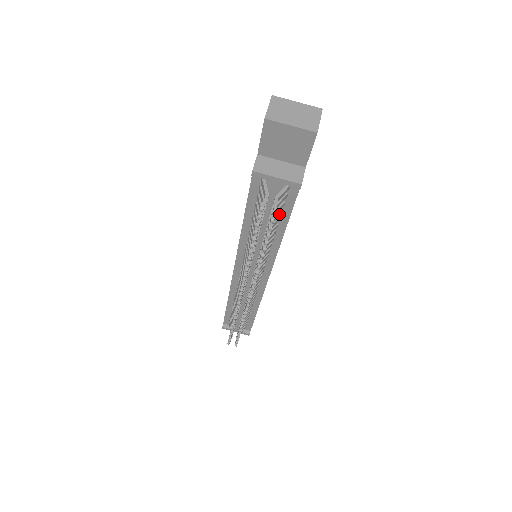
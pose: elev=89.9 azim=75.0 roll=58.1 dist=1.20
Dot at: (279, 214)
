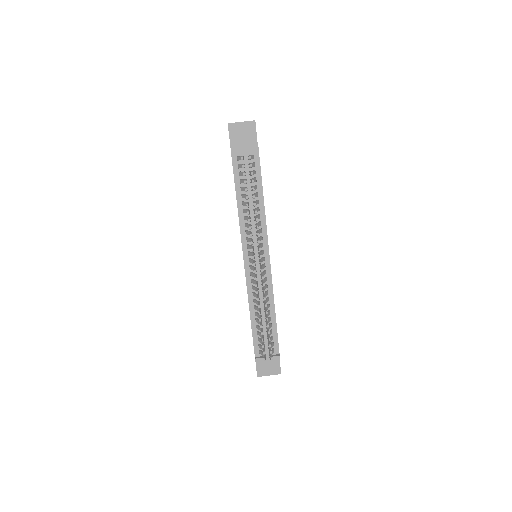
Dot at: (255, 180)
